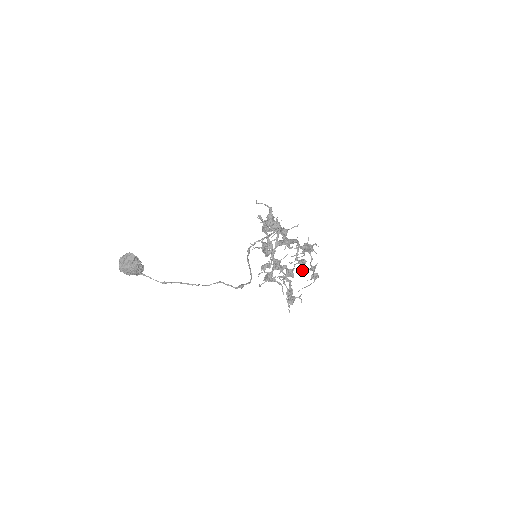
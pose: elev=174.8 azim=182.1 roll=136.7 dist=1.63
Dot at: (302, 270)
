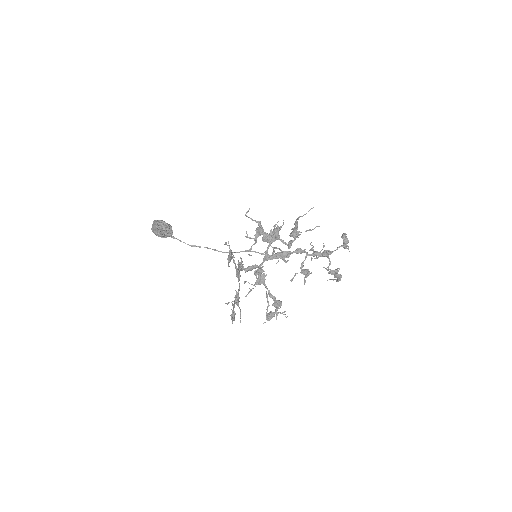
Dot at: occluded
